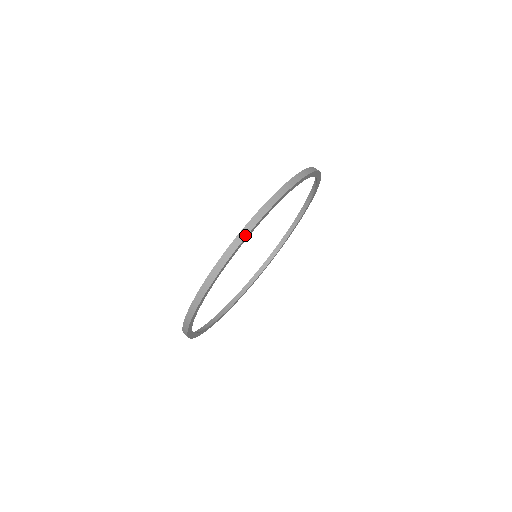
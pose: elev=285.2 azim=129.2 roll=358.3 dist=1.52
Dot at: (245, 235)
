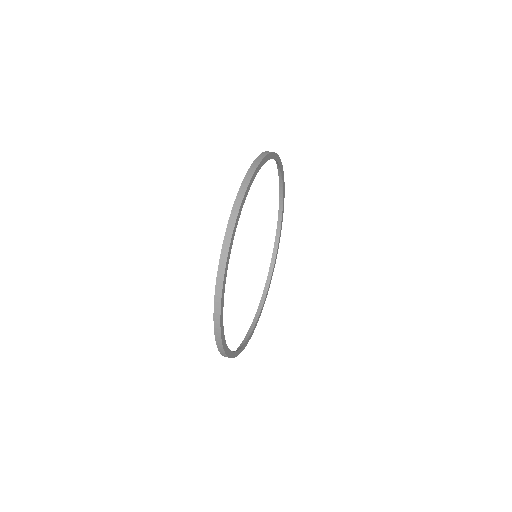
Dot at: (220, 291)
